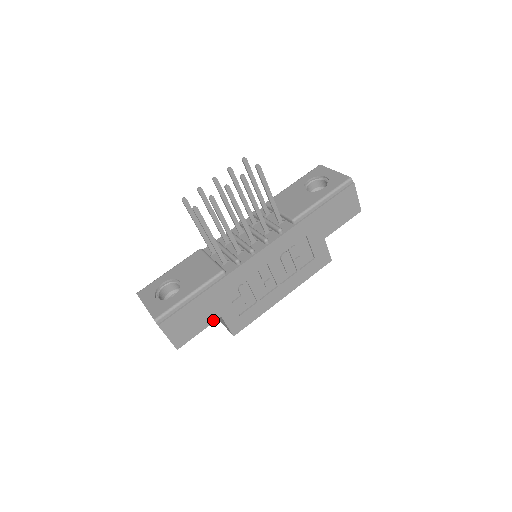
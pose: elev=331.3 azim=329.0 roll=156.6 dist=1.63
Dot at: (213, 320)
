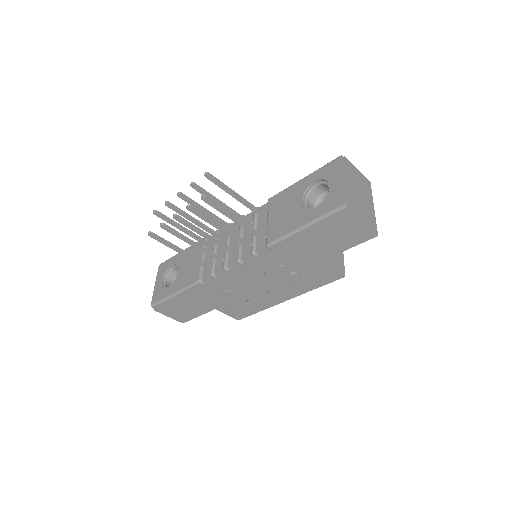
Dot at: (208, 310)
